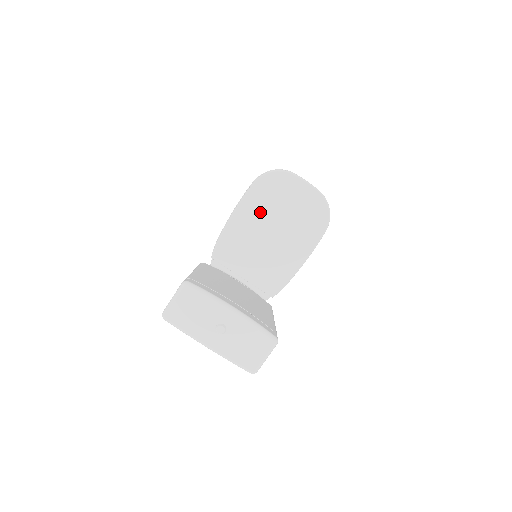
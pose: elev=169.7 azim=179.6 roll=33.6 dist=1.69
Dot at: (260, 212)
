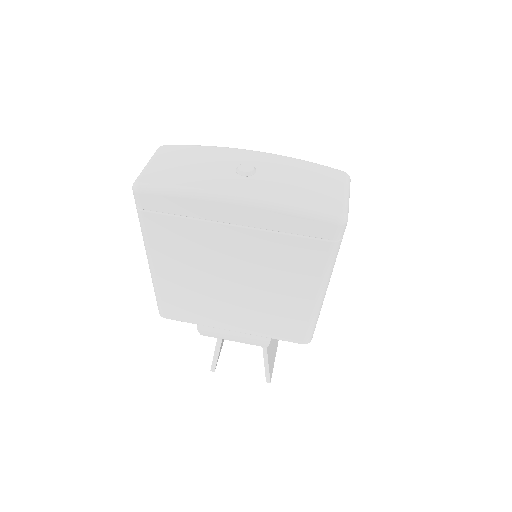
Dot at: occluded
